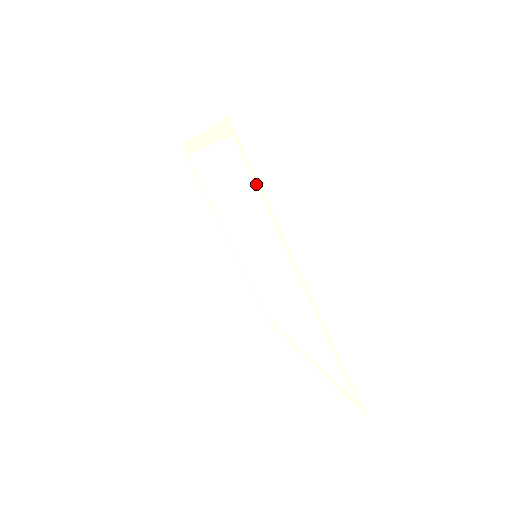
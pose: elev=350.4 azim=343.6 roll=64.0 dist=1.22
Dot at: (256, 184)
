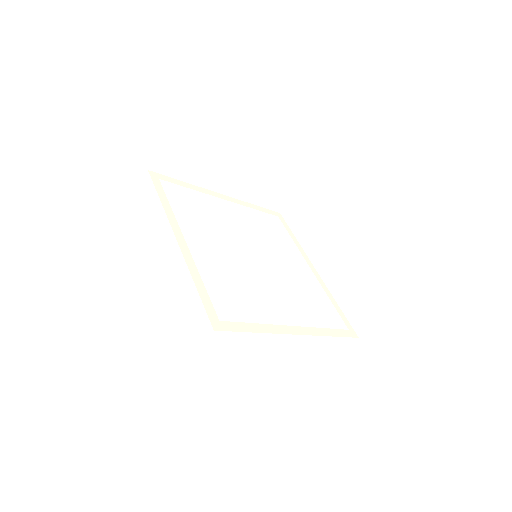
Dot at: (246, 326)
